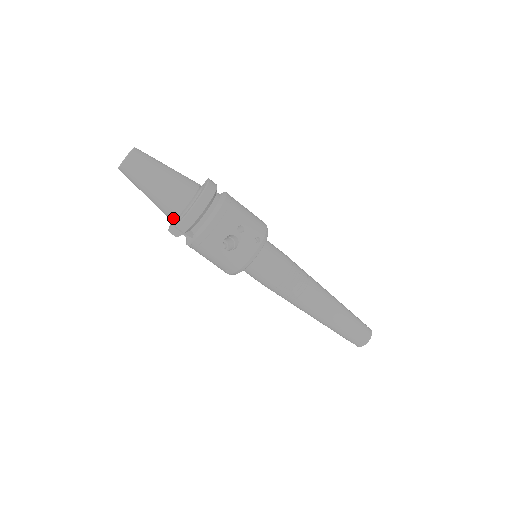
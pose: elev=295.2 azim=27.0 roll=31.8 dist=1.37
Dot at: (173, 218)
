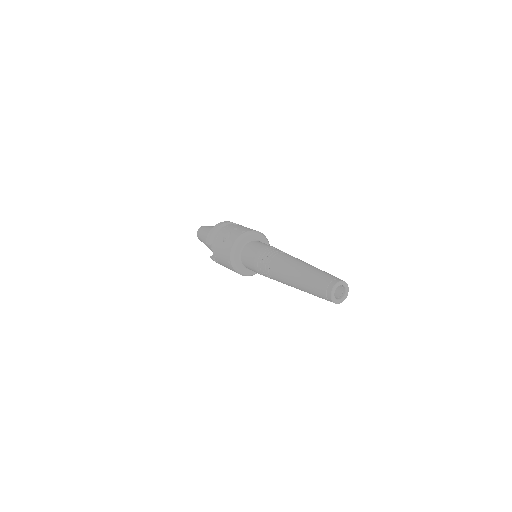
Dot at: (210, 245)
